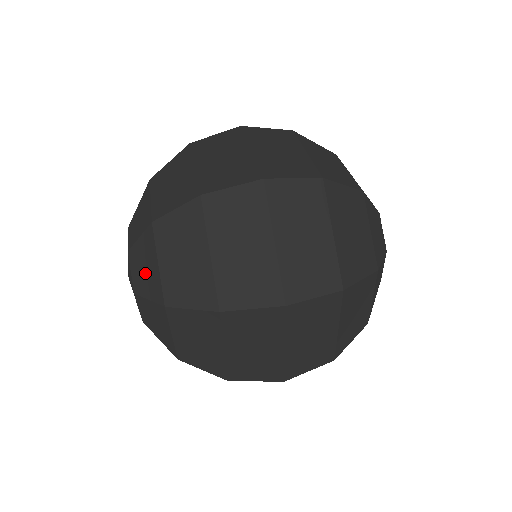
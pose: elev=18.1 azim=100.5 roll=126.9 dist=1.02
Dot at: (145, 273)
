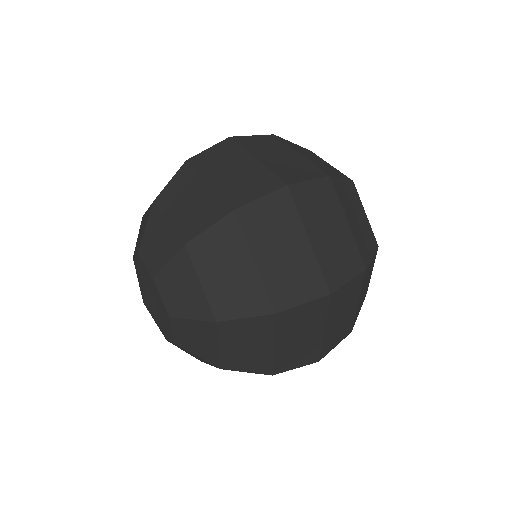
Dot at: (196, 342)
